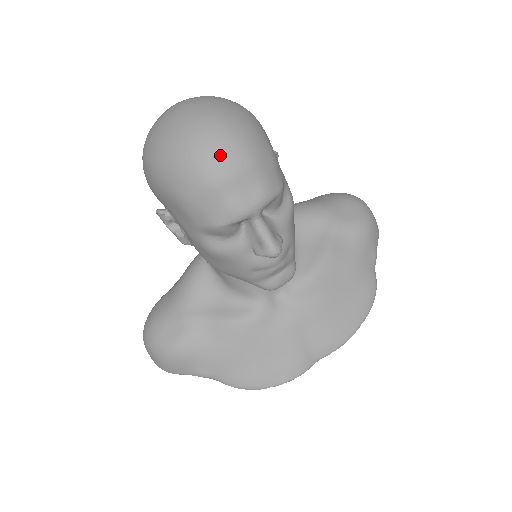
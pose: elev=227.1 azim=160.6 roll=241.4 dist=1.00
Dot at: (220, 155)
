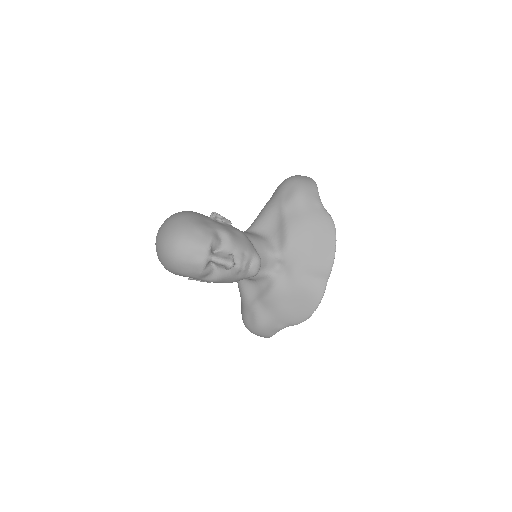
Dot at: (176, 250)
